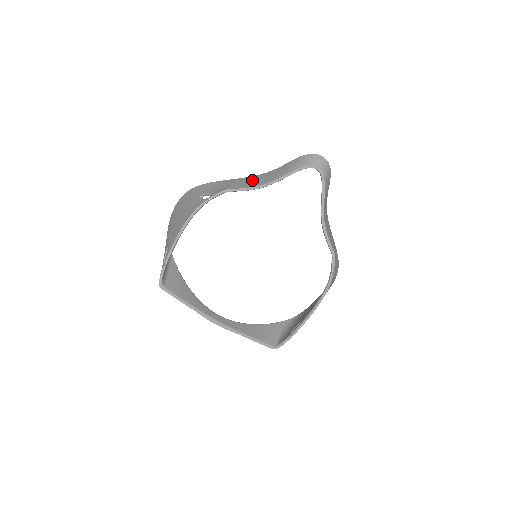
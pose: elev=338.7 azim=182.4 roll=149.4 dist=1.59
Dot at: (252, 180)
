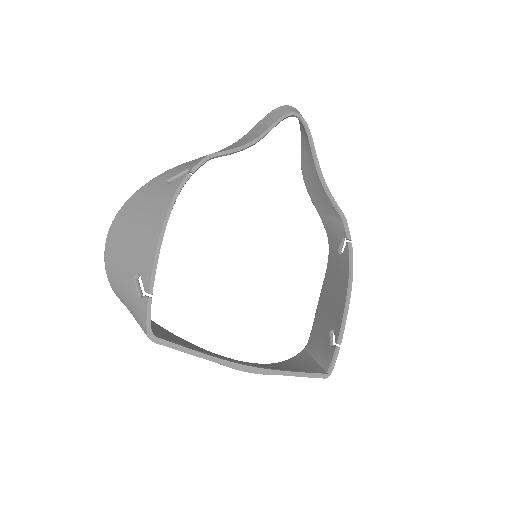
Dot at: (227, 148)
